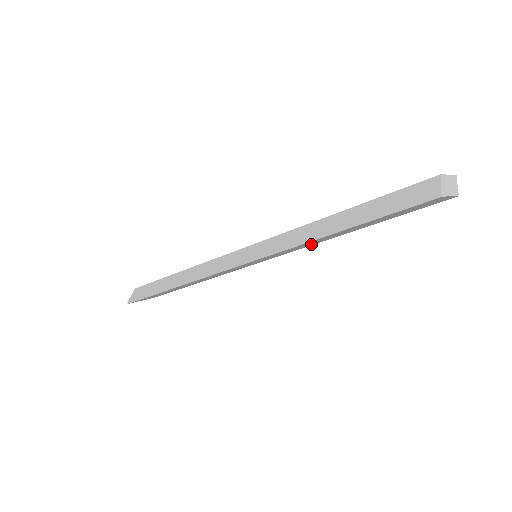
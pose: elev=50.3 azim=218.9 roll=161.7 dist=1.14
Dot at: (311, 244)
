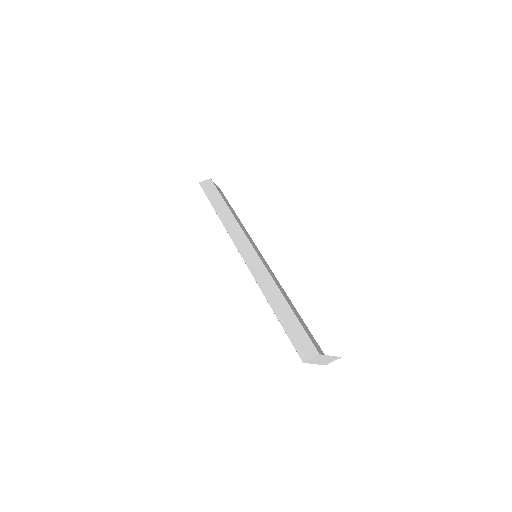
Dot at: occluded
